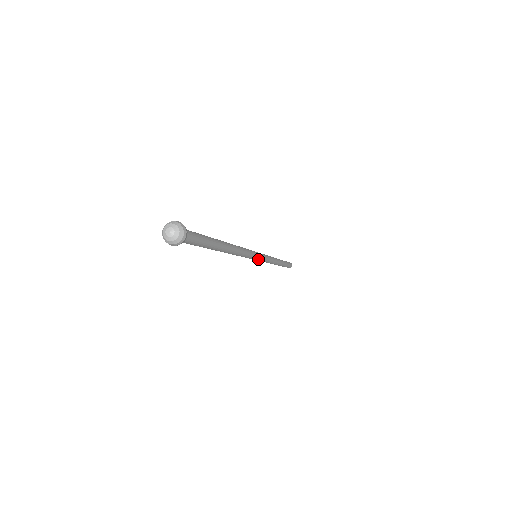
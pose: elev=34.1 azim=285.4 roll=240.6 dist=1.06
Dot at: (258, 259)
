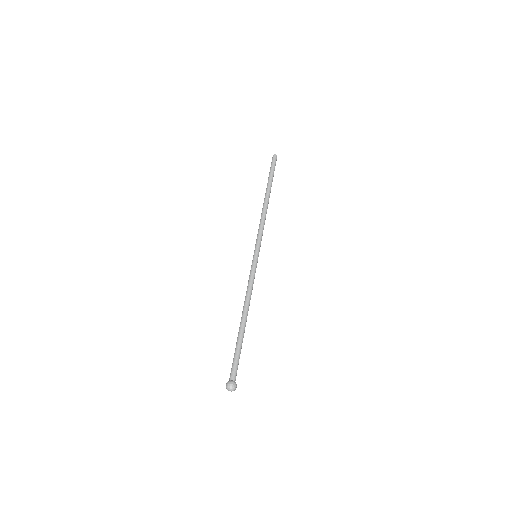
Dot at: (257, 256)
